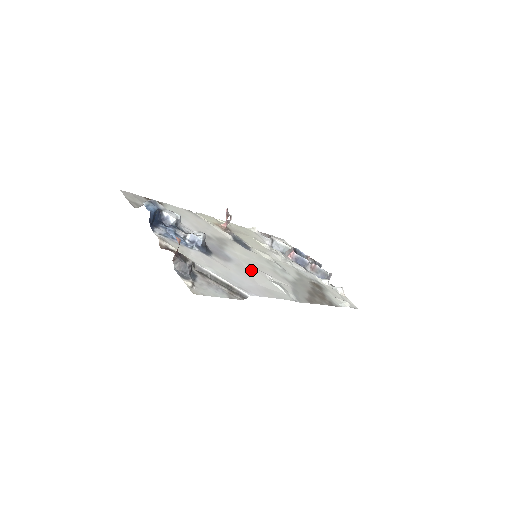
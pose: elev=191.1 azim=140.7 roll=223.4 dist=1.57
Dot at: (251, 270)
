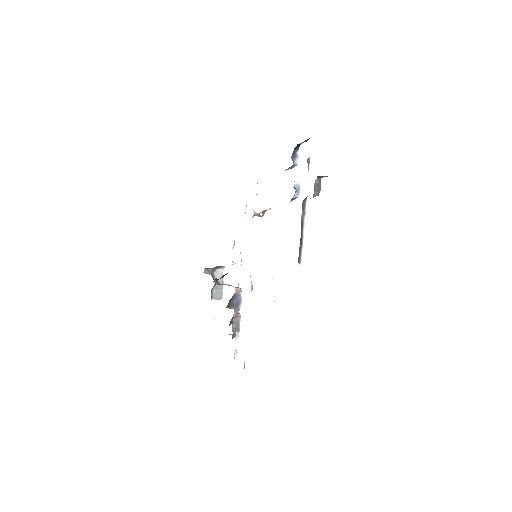
Dot at: occluded
